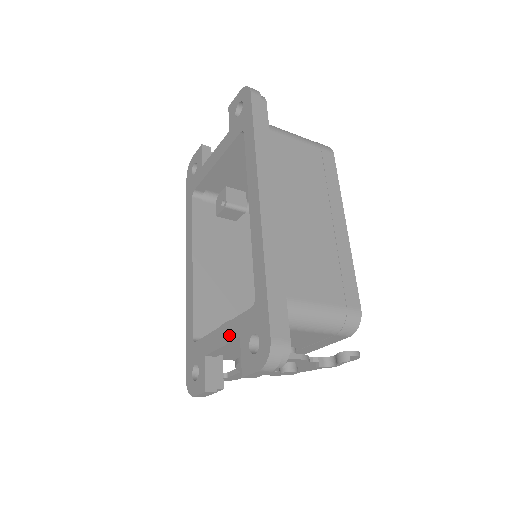
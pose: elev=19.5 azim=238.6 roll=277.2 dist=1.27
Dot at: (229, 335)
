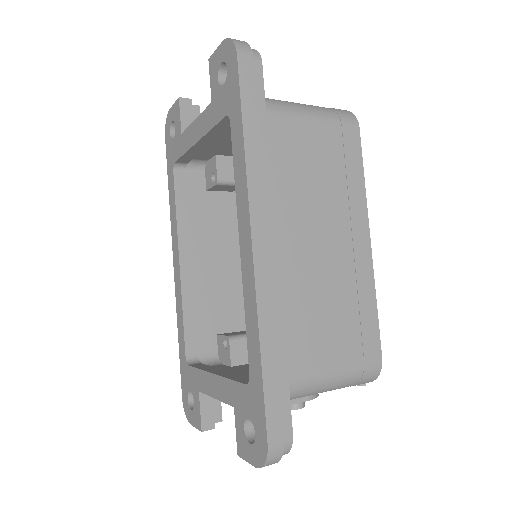
Dot at: (222, 393)
